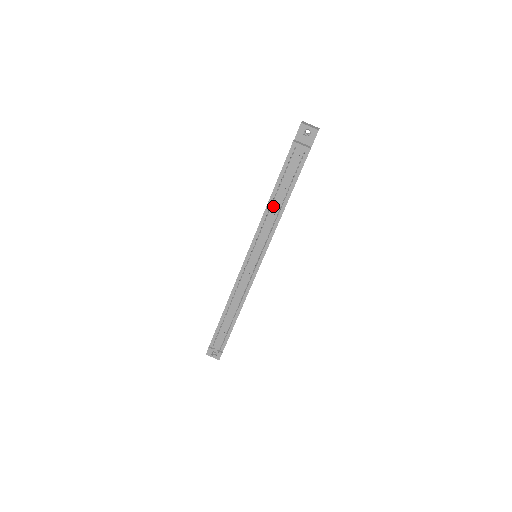
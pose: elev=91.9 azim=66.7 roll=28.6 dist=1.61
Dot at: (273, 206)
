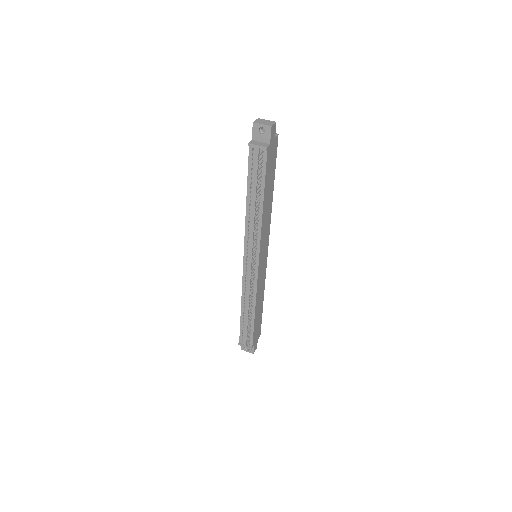
Dot at: (252, 208)
